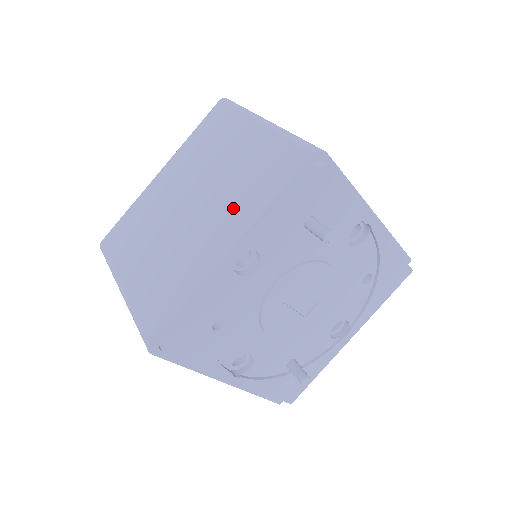
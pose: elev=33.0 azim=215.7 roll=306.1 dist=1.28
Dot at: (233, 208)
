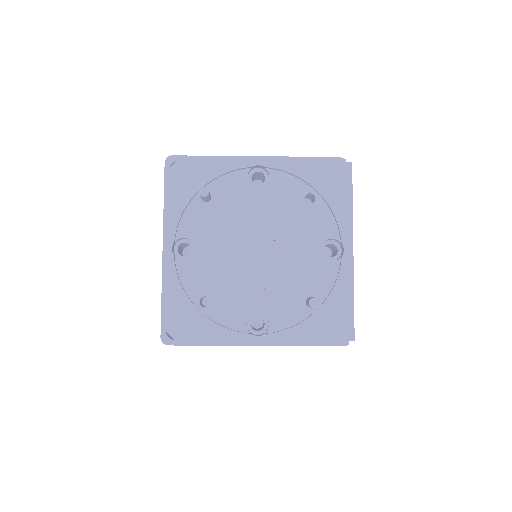
Dot at: occluded
